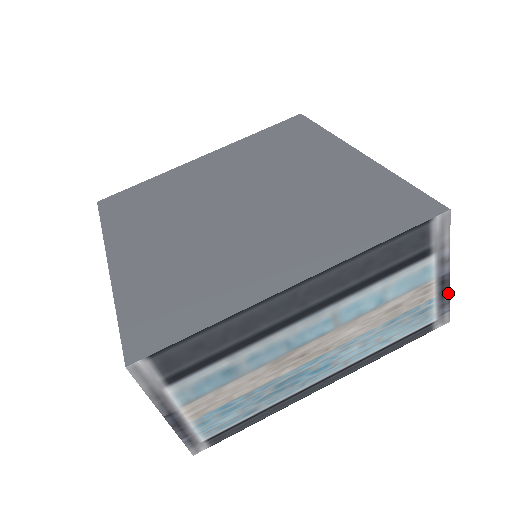
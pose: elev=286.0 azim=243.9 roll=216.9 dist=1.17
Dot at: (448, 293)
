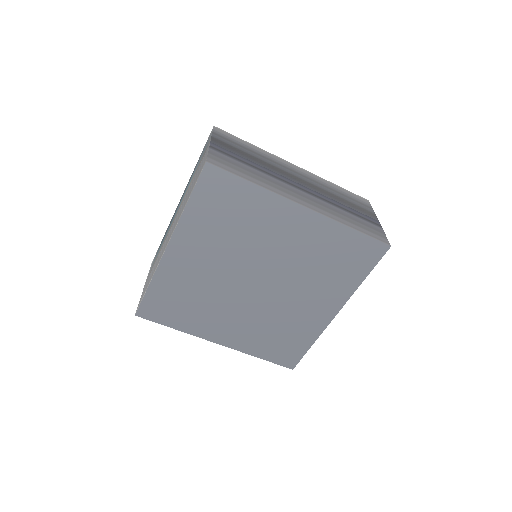
Dot at: occluded
